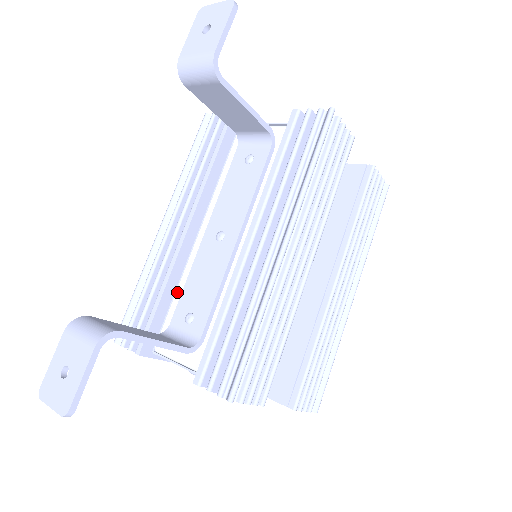
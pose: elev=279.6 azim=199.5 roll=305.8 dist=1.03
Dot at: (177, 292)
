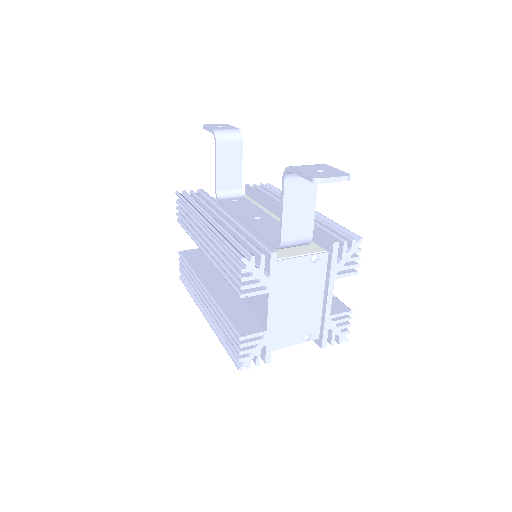
Dot at: occluded
